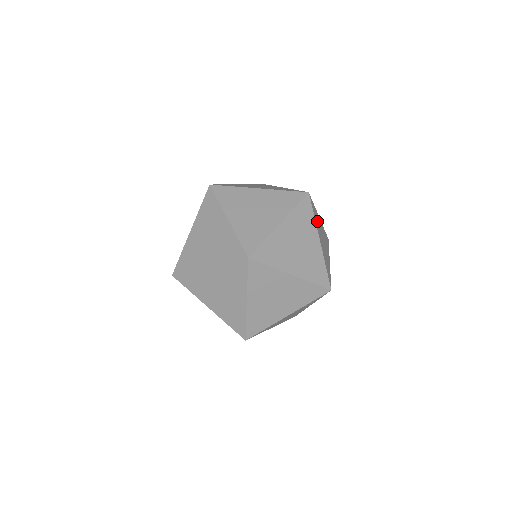
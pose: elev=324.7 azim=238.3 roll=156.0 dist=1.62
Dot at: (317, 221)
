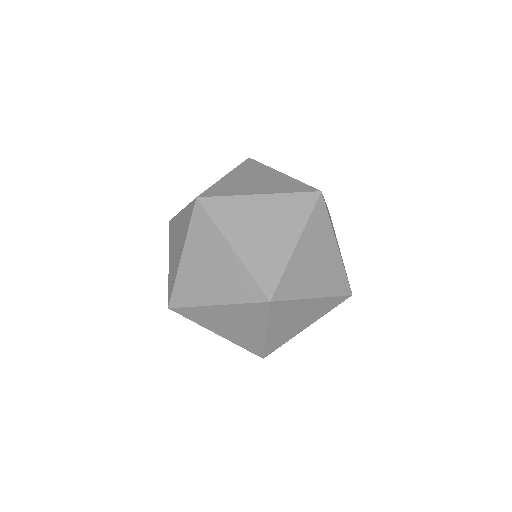
Dot at: (285, 313)
